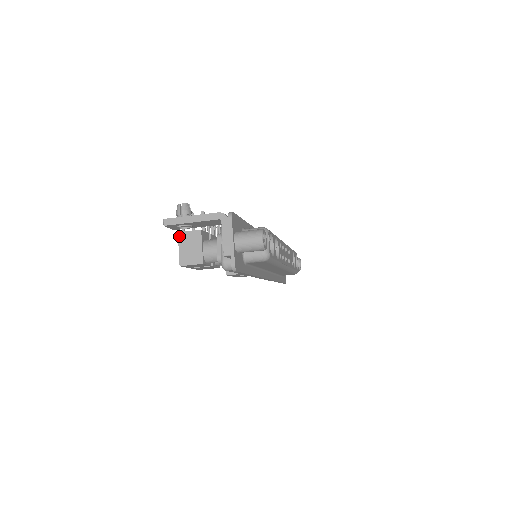
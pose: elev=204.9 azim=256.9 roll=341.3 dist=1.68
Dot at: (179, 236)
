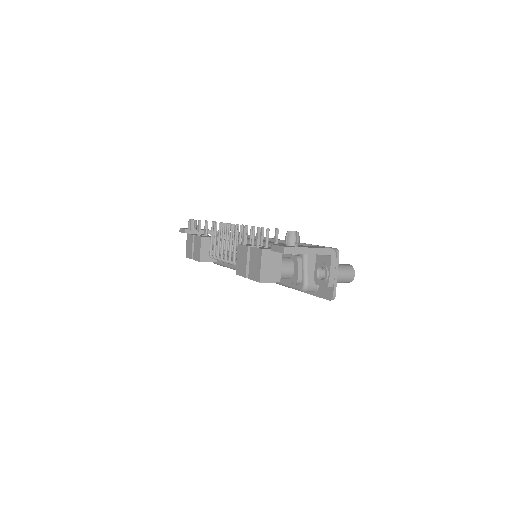
Dot at: (263, 253)
